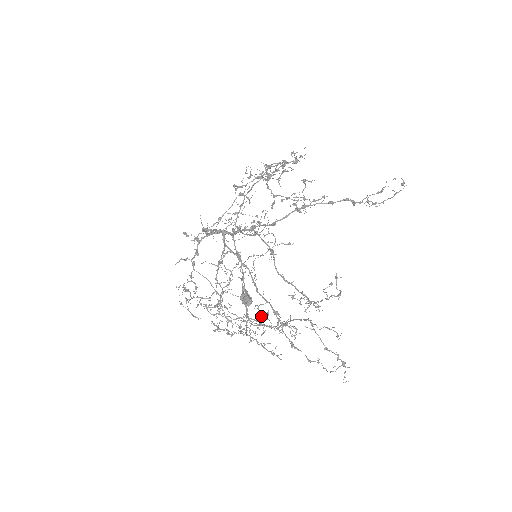
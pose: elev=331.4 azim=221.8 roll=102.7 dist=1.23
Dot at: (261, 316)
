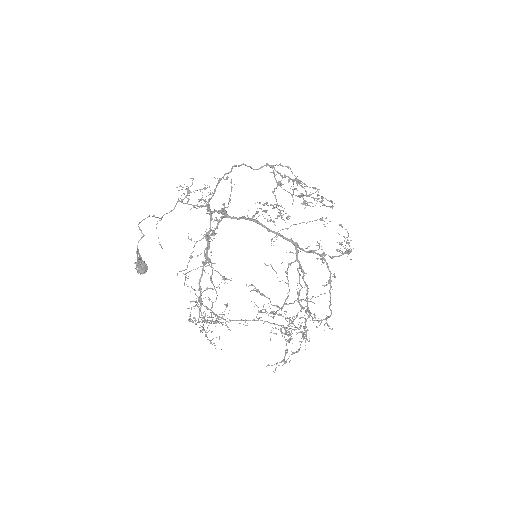
Dot at: occluded
